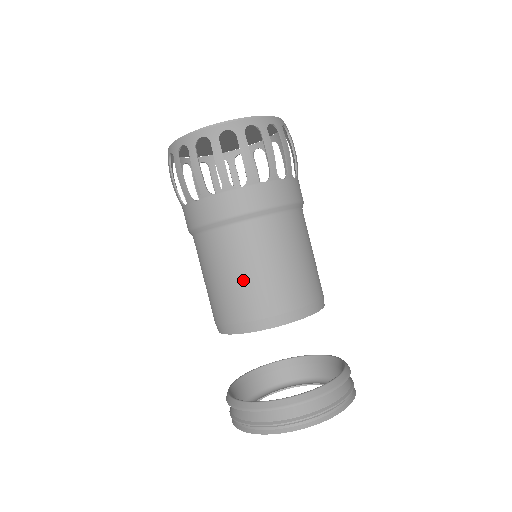
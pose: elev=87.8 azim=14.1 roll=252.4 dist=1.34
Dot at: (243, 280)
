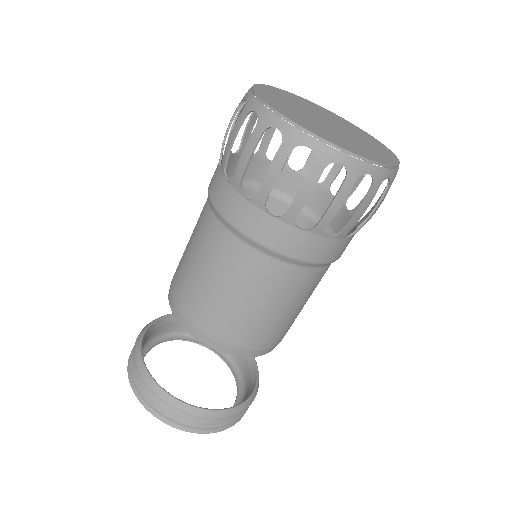
Dot at: (279, 317)
